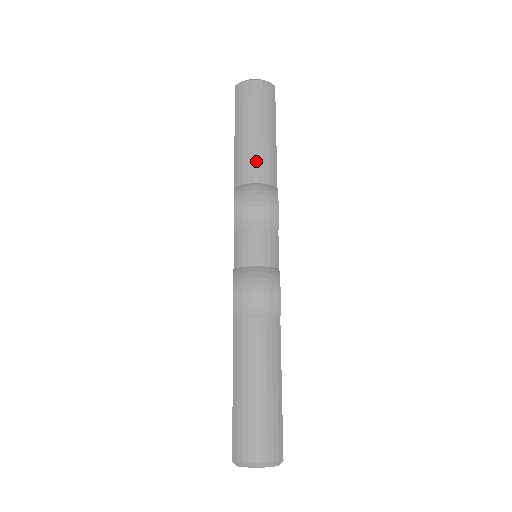
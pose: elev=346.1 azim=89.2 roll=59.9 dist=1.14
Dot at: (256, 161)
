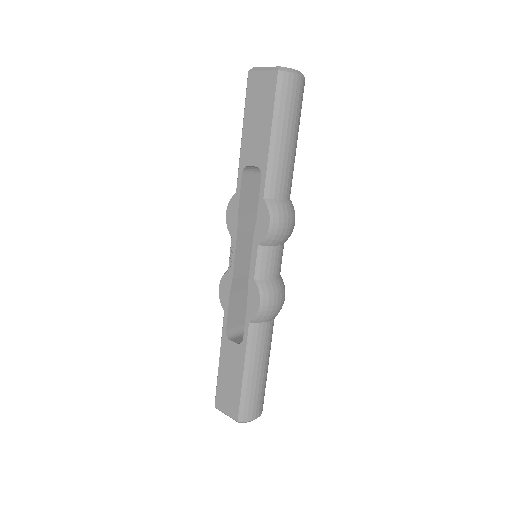
Dot at: (288, 176)
